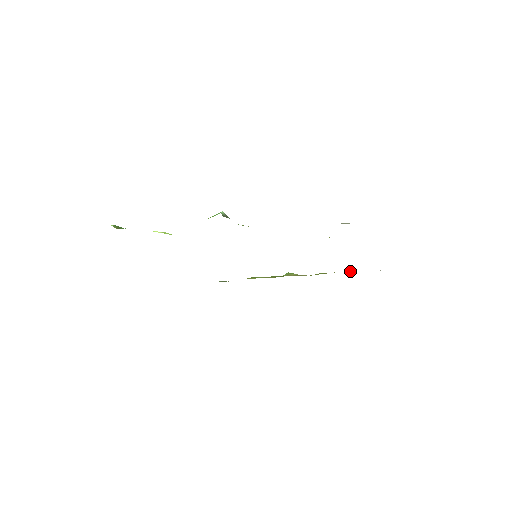
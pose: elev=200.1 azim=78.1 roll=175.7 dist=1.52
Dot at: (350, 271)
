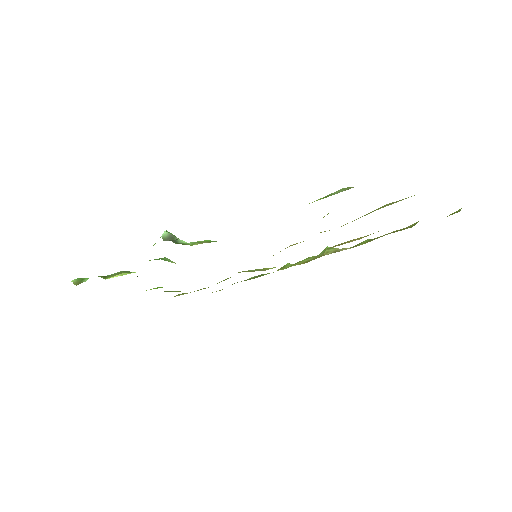
Dot at: occluded
